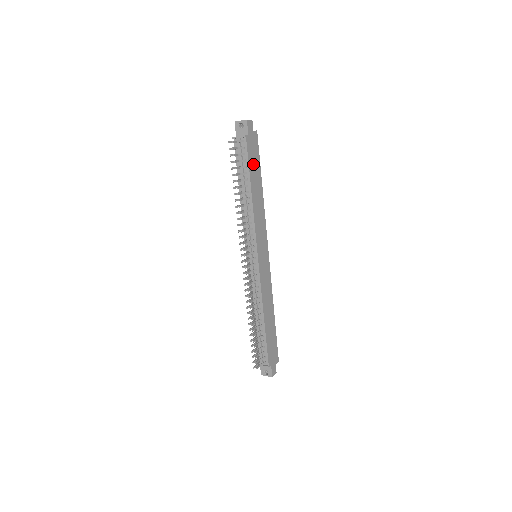
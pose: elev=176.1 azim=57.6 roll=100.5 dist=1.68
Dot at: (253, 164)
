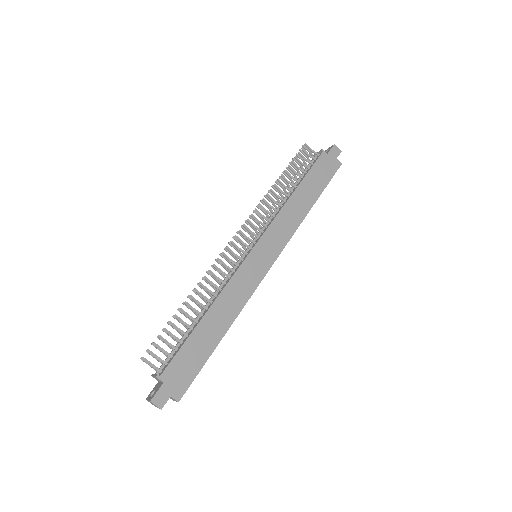
Dot at: (316, 177)
